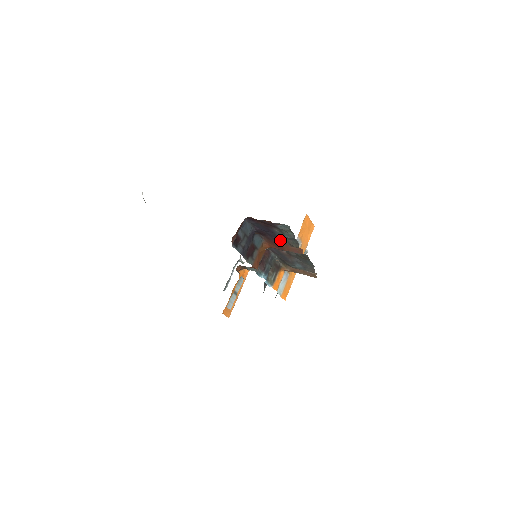
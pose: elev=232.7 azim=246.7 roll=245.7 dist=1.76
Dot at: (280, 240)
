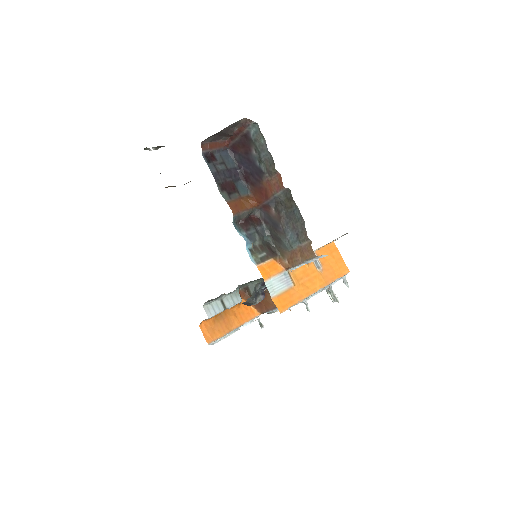
Dot at: (261, 175)
